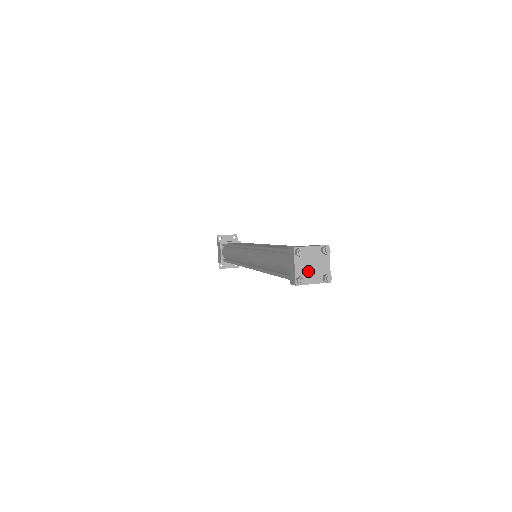
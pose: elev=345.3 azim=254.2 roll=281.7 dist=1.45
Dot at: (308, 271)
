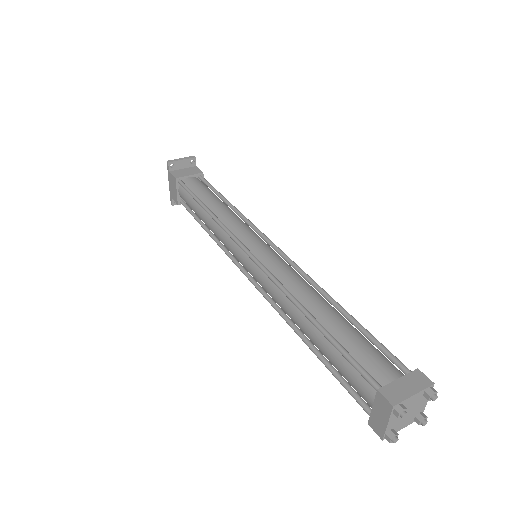
Dot at: (401, 420)
